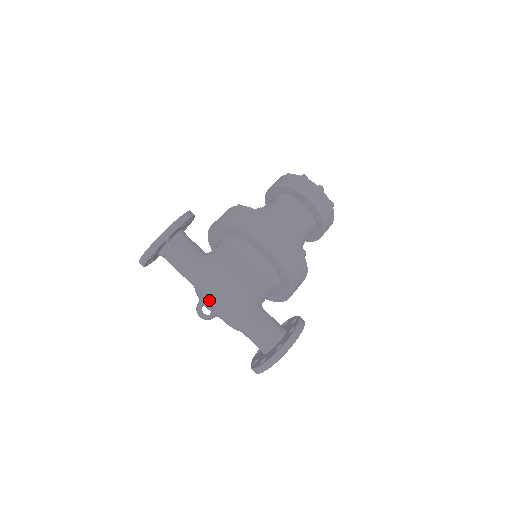
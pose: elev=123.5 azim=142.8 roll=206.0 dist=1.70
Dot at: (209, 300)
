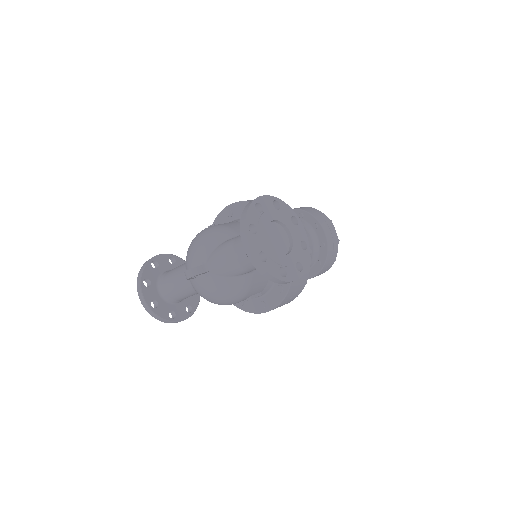
Dot at: (193, 262)
